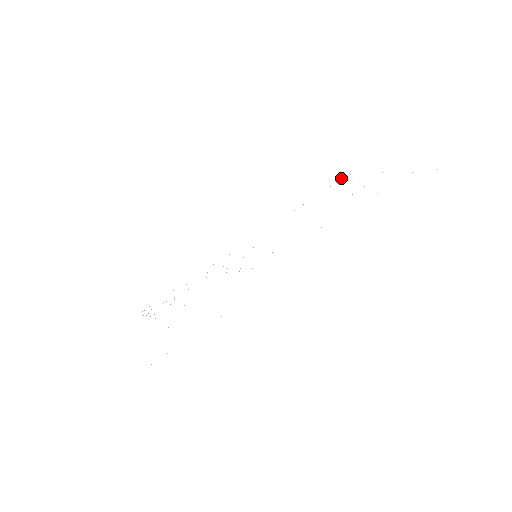
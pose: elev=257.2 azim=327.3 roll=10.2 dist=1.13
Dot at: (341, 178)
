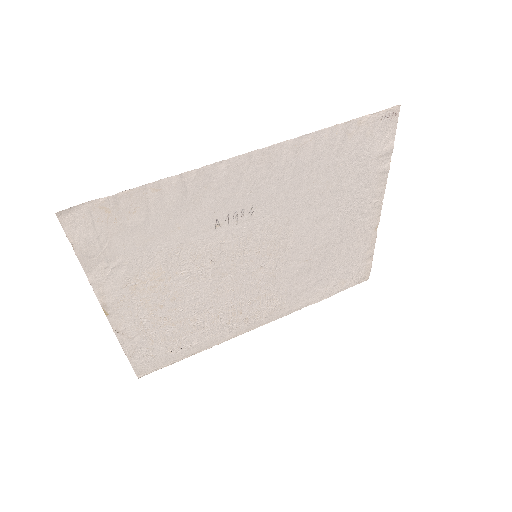
Dot at: (368, 276)
